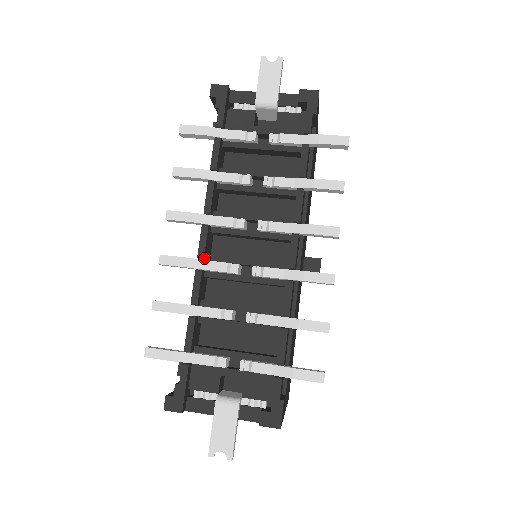
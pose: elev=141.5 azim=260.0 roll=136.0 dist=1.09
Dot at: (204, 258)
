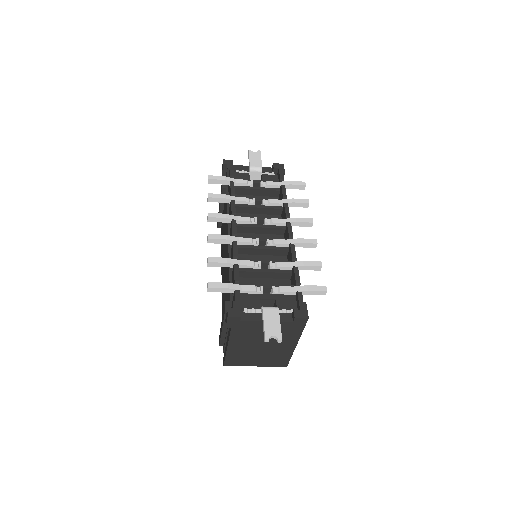
Dot at: (236, 235)
